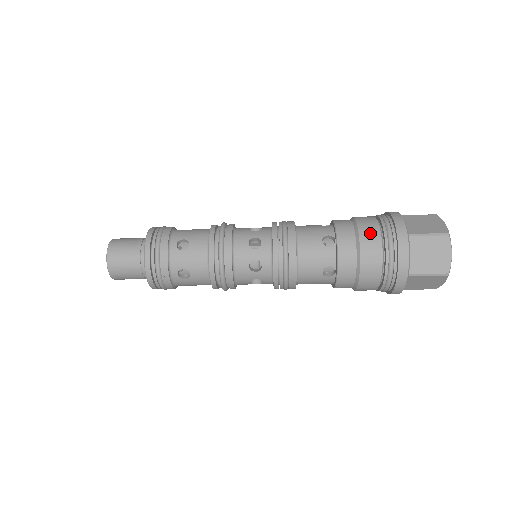
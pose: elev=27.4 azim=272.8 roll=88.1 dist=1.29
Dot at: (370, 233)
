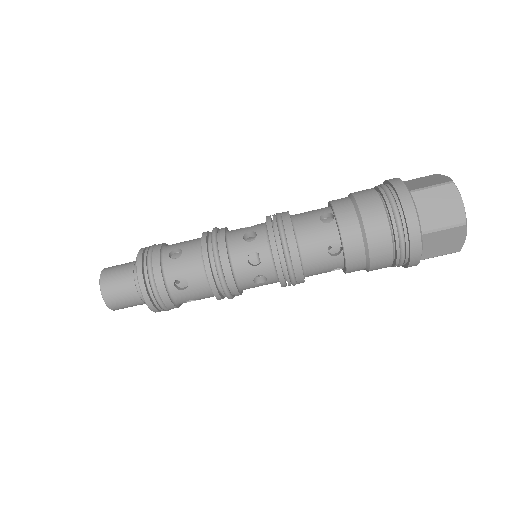
Dot at: (368, 199)
